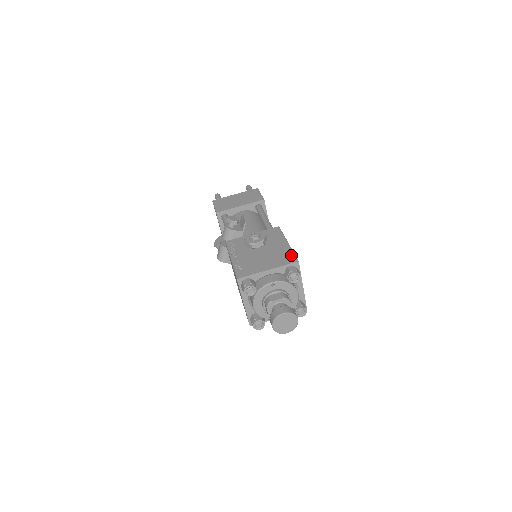
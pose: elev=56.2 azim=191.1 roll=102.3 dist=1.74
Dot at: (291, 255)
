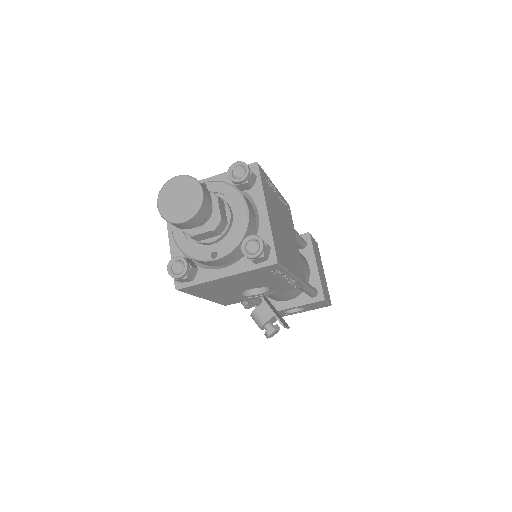
Dot at: occluded
